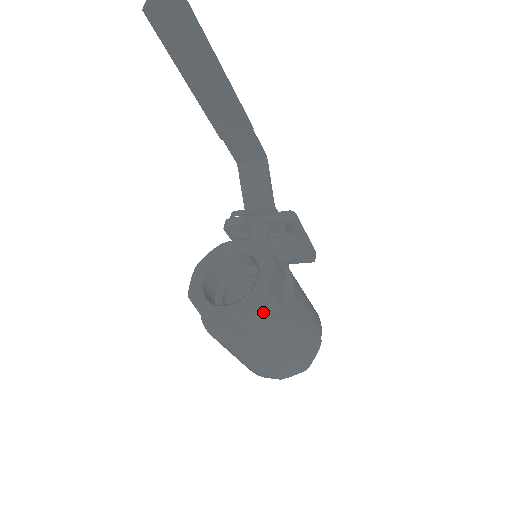
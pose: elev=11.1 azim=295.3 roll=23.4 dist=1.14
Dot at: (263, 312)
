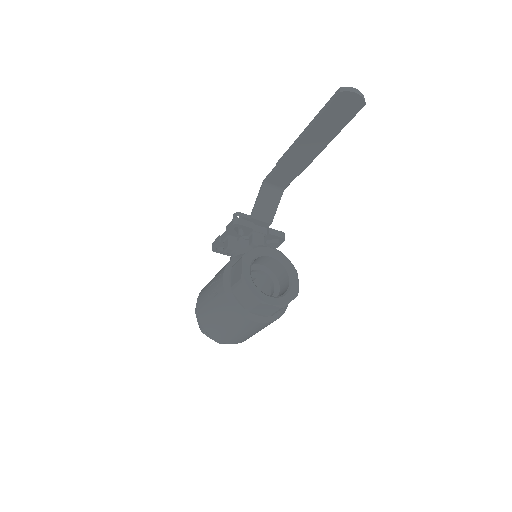
Dot at: occluded
